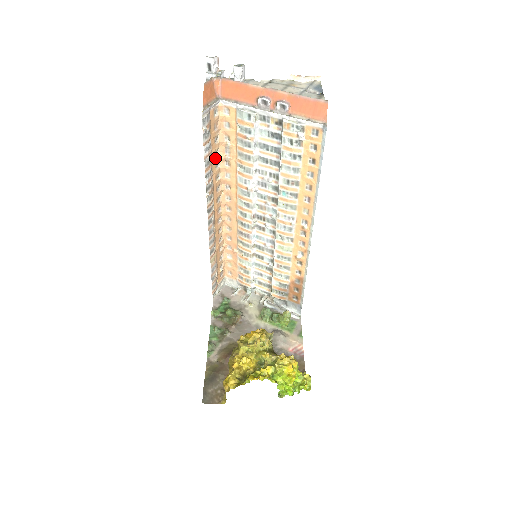
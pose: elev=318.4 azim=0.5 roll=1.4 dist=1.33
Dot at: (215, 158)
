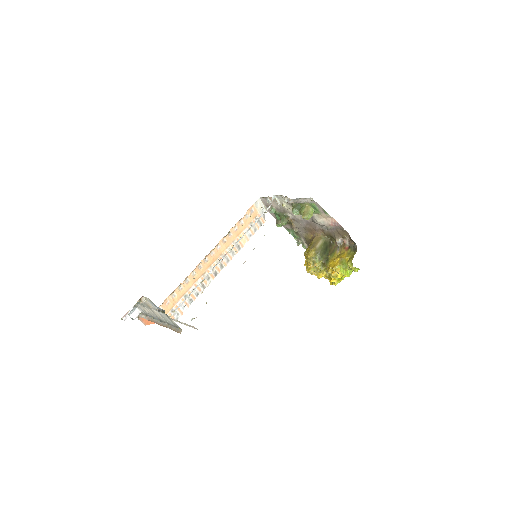
Dot at: (184, 288)
